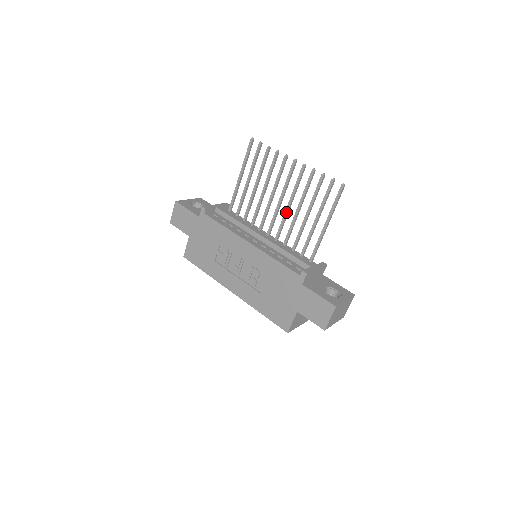
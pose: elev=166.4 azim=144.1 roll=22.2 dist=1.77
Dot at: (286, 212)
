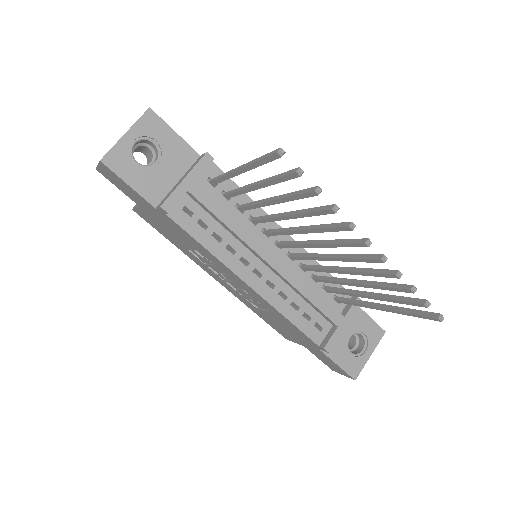
Dot at: (321, 259)
